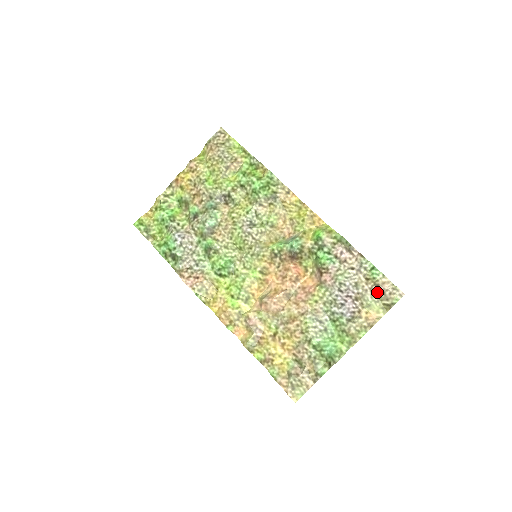
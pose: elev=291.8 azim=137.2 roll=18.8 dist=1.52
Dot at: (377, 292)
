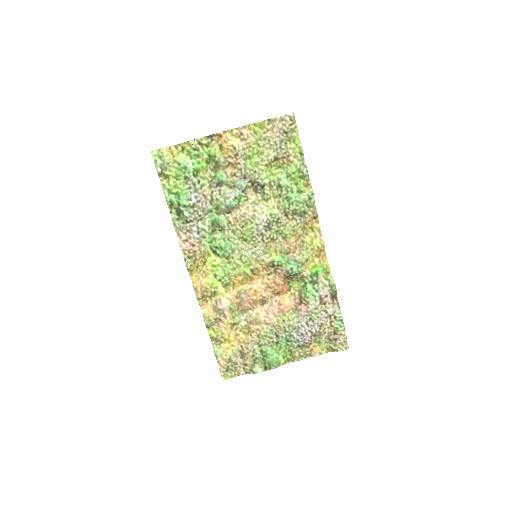
Dot at: (332, 337)
